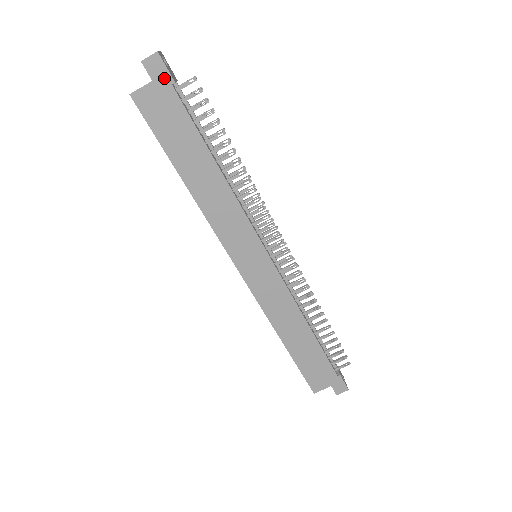
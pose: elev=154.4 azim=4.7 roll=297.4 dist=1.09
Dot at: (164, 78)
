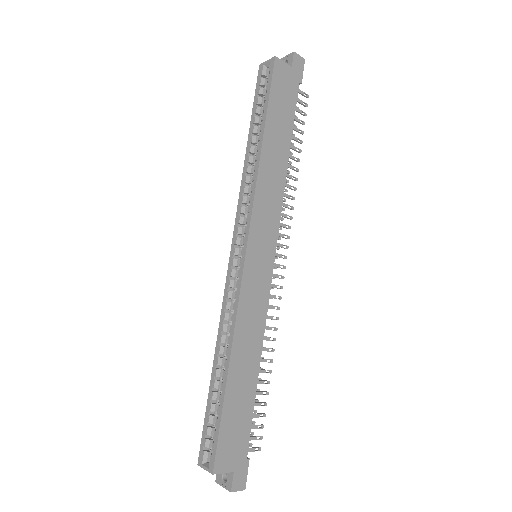
Dot at: (298, 74)
